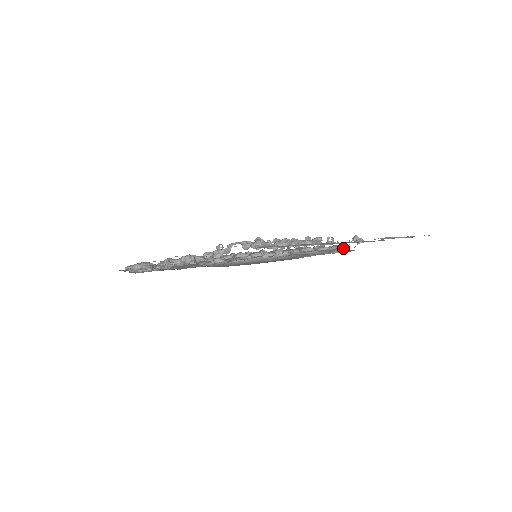
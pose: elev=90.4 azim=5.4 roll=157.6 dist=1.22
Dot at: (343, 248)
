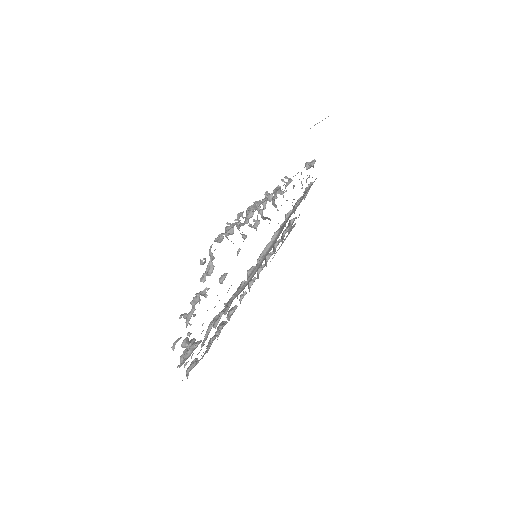
Dot at: (306, 180)
